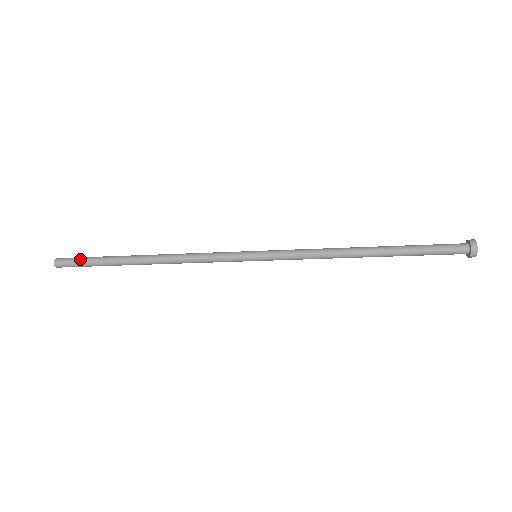
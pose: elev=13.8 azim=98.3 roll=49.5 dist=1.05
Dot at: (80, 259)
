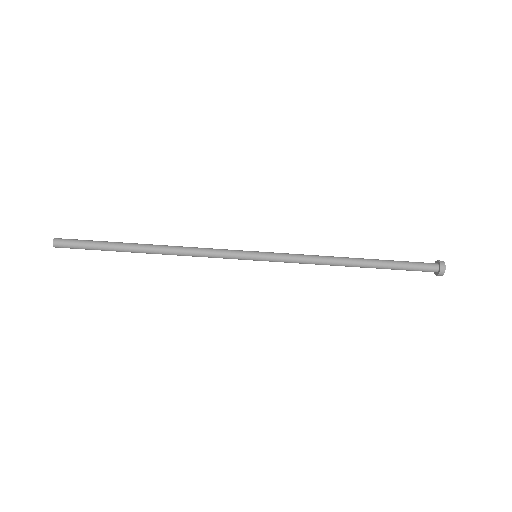
Dot at: (82, 240)
